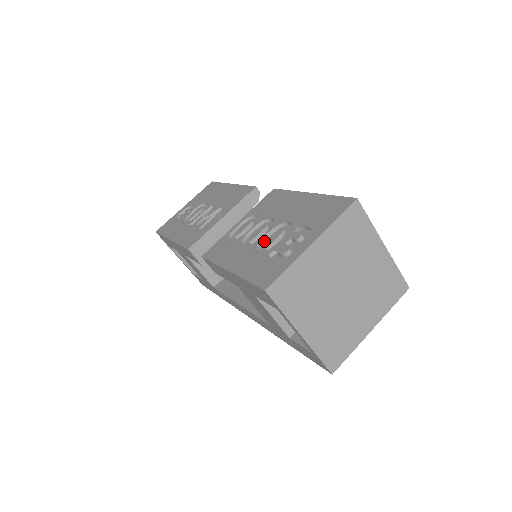
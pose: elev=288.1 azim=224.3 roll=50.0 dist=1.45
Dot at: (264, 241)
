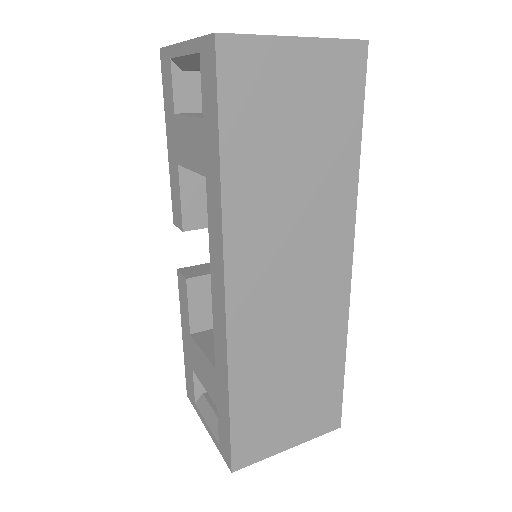
Dot at: occluded
